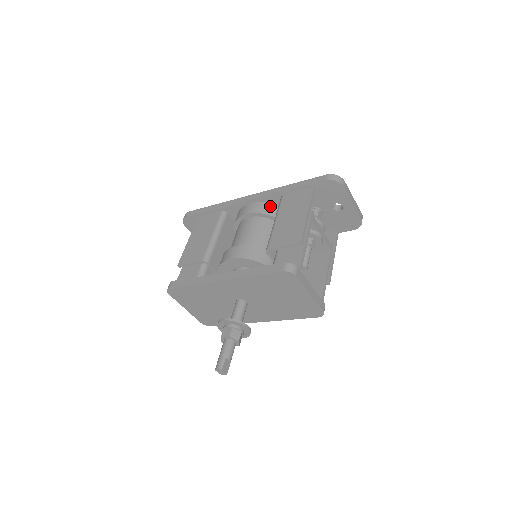
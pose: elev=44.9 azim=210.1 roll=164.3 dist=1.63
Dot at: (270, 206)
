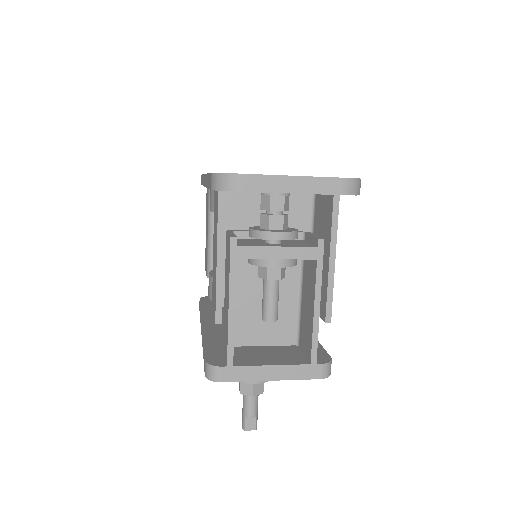
Dot at: occluded
